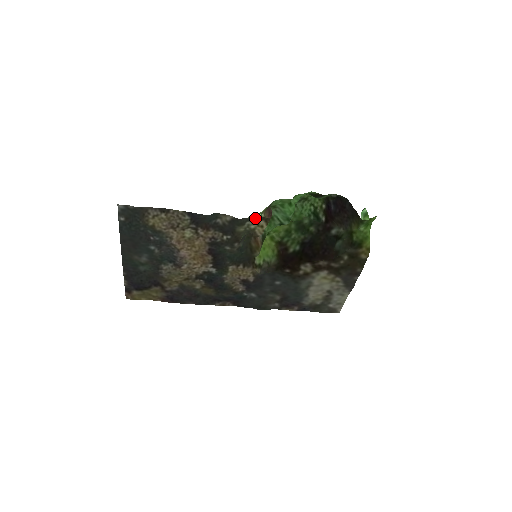
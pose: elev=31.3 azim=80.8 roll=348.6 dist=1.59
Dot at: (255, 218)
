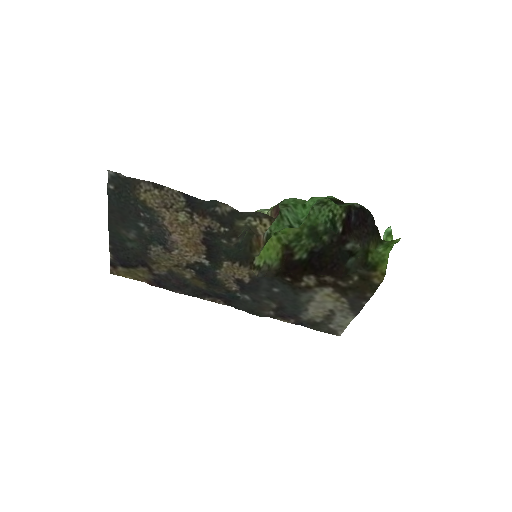
Dot at: (258, 214)
